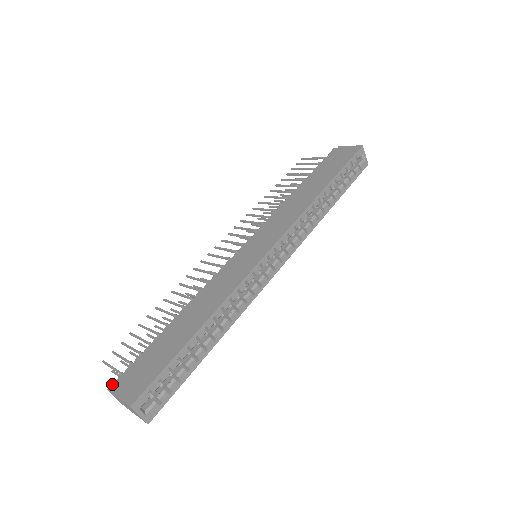
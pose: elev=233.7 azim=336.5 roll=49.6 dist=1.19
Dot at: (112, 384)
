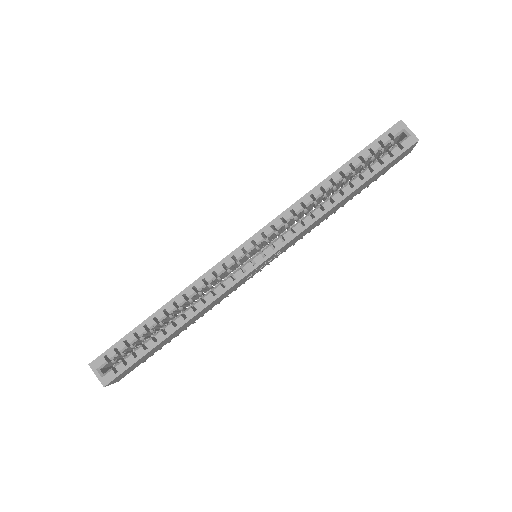
Dot at: occluded
